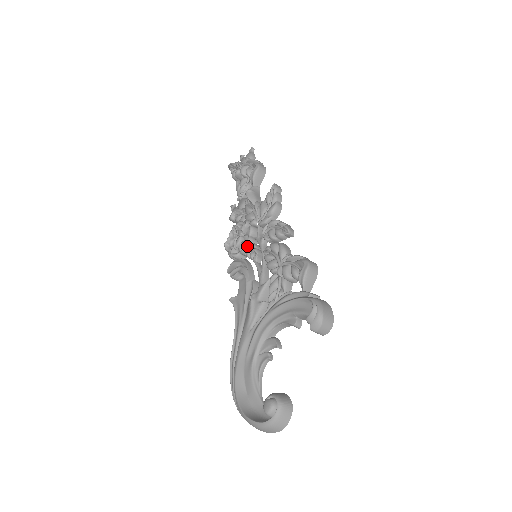
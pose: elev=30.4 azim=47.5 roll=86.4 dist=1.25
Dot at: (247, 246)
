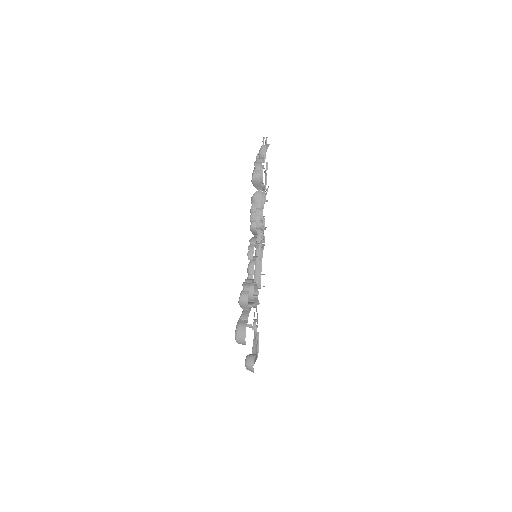
Dot at: occluded
